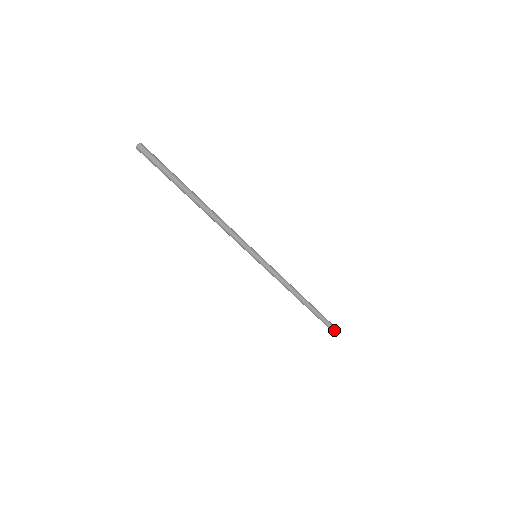
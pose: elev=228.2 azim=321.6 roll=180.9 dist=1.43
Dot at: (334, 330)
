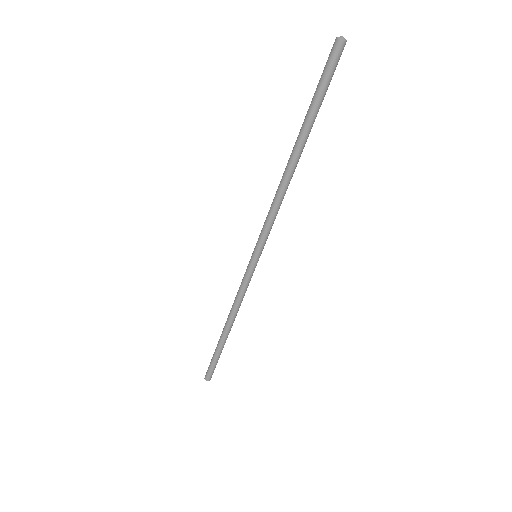
Dot at: (208, 375)
